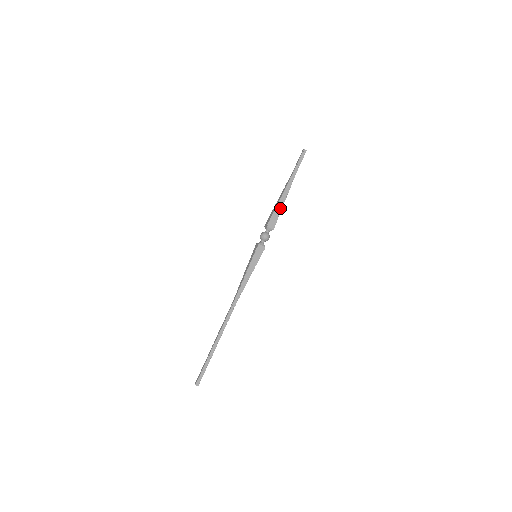
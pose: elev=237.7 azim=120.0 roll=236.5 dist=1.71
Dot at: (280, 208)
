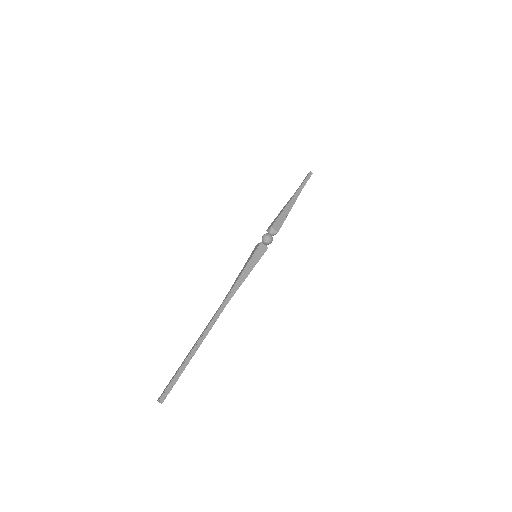
Dot at: (286, 214)
